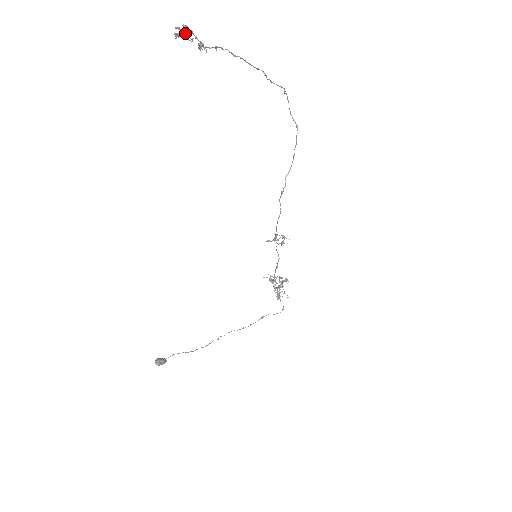
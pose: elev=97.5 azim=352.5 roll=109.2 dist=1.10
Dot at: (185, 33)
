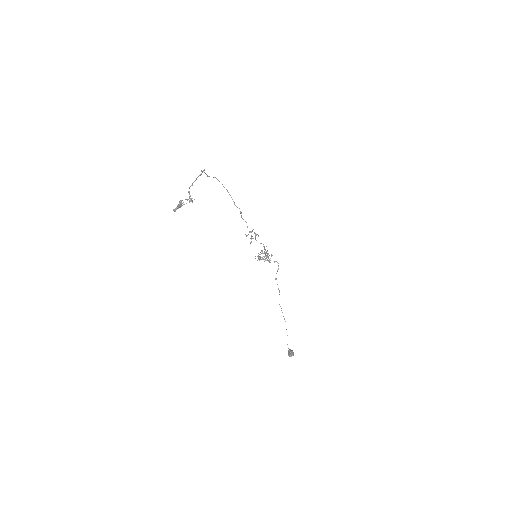
Dot at: (180, 204)
